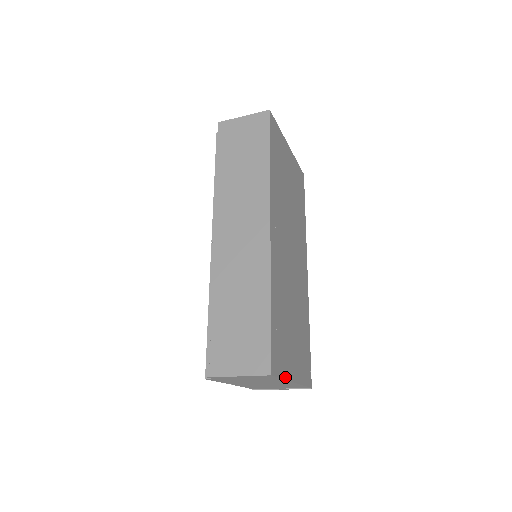
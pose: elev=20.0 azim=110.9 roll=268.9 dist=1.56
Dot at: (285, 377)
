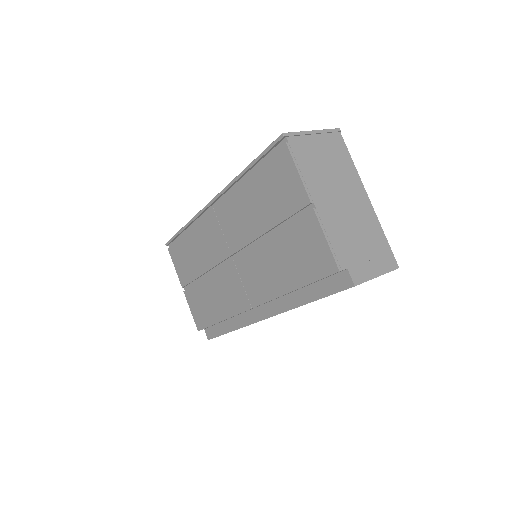
Dot at: occluded
